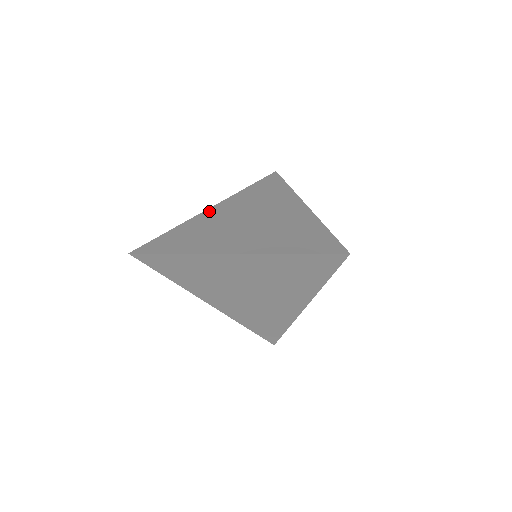
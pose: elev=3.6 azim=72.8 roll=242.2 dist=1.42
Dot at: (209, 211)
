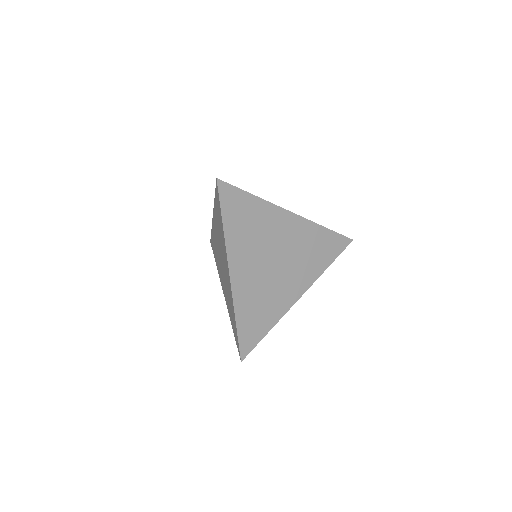
Dot at: occluded
